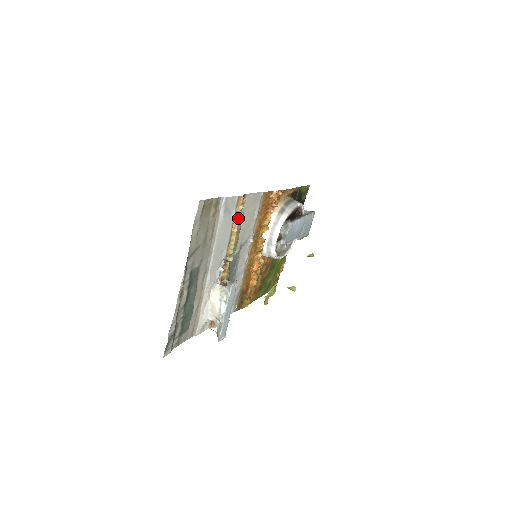
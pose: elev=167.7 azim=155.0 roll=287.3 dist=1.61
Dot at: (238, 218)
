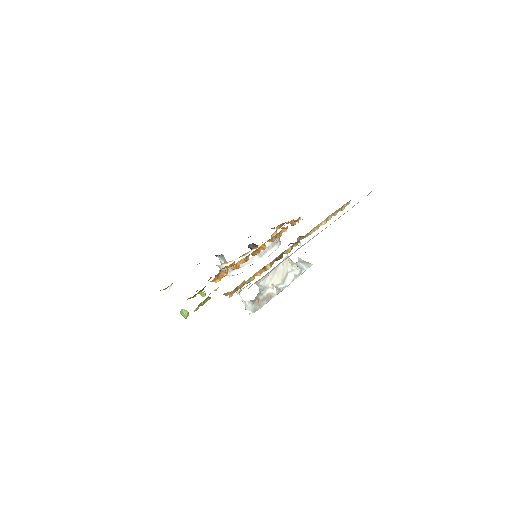
Dot at: (334, 214)
